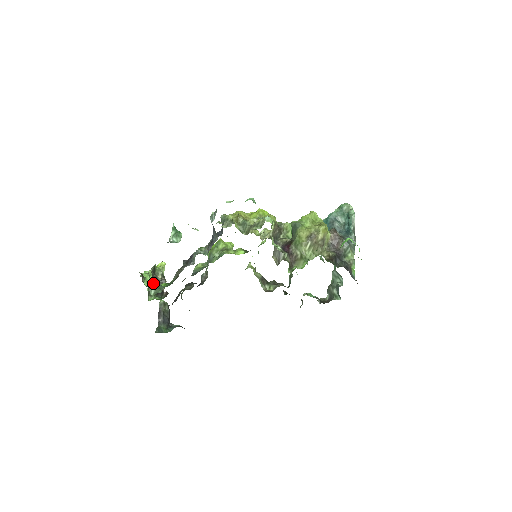
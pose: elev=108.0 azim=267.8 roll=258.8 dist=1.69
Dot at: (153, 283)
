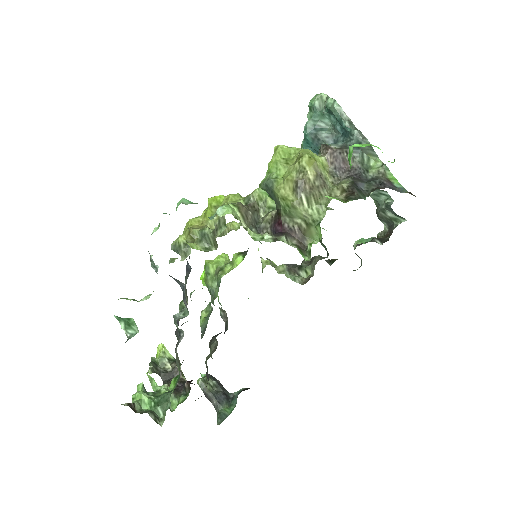
Dot at: (154, 398)
